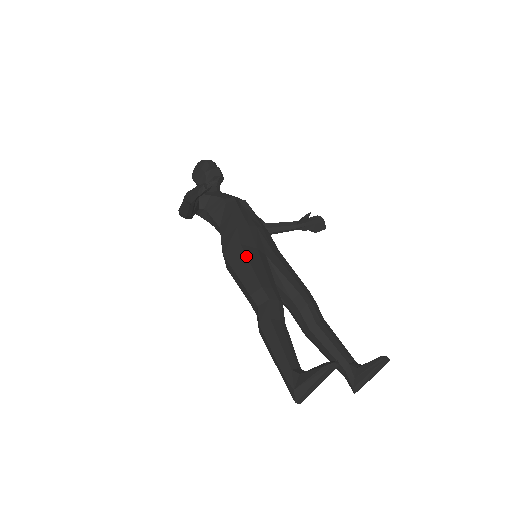
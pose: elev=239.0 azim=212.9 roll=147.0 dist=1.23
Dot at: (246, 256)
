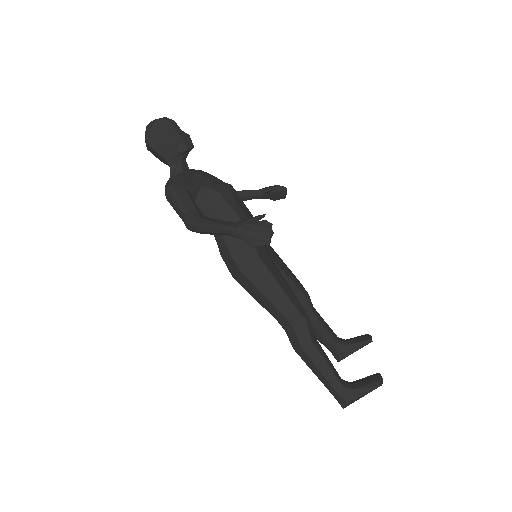
Dot at: (271, 273)
